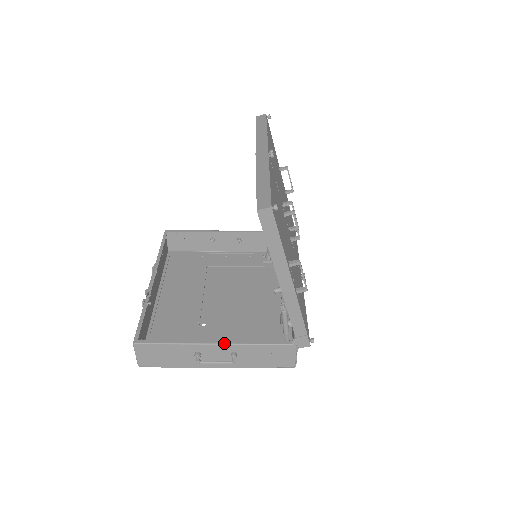
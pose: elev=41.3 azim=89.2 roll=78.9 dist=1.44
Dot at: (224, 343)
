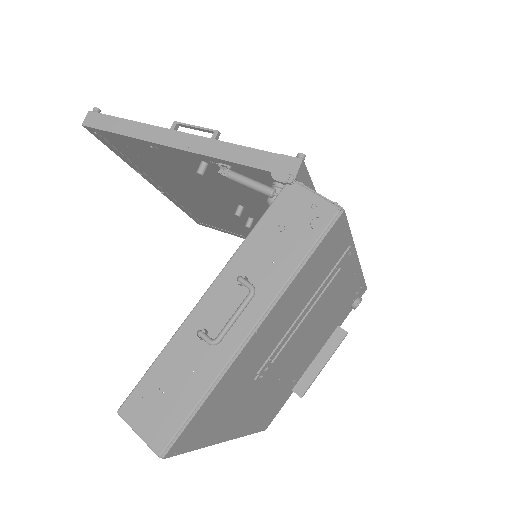
Dot at: (214, 280)
